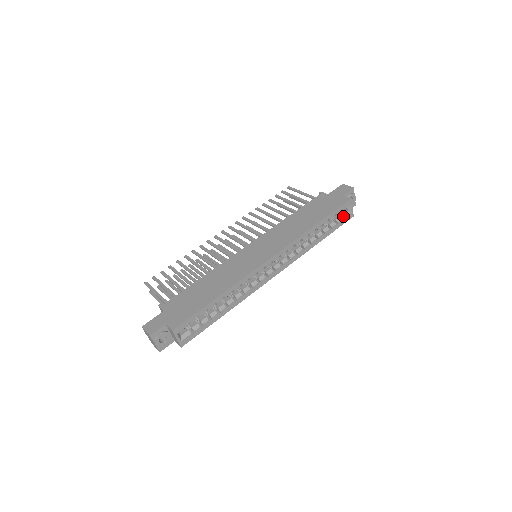
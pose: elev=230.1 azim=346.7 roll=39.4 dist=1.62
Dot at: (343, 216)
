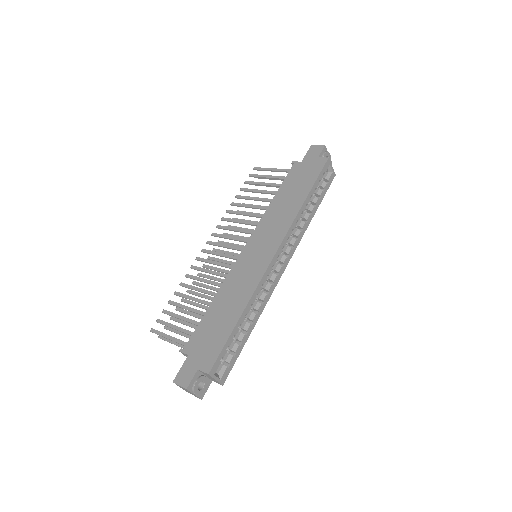
Dot at: (326, 179)
